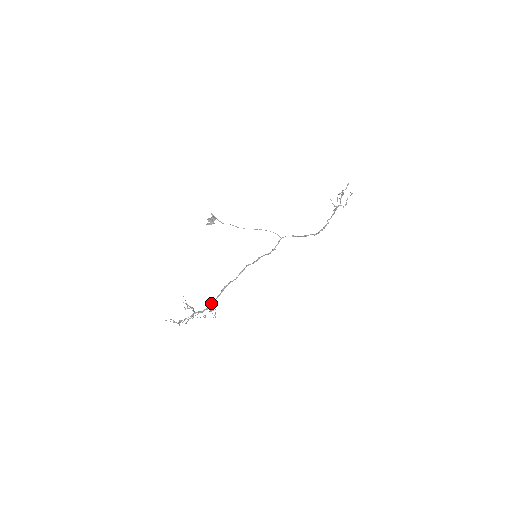
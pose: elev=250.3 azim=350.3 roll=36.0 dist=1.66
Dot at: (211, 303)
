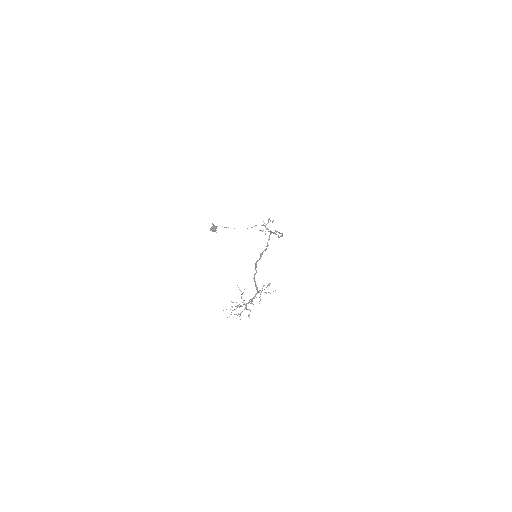
Dot at: (256, 289)
